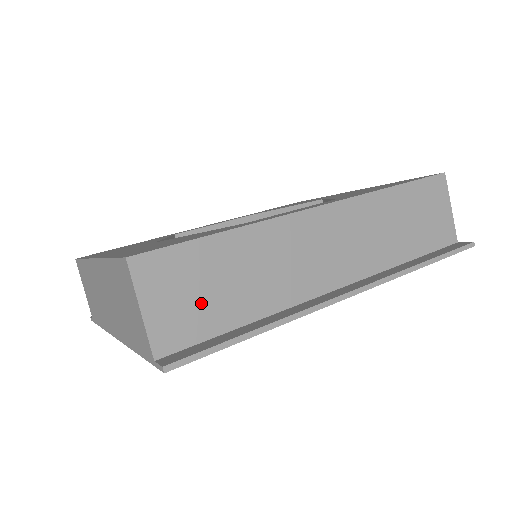
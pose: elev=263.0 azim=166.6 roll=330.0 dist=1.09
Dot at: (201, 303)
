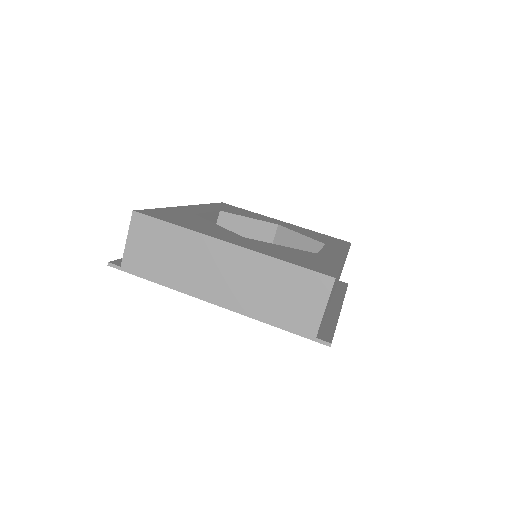
Dot at: occluded
